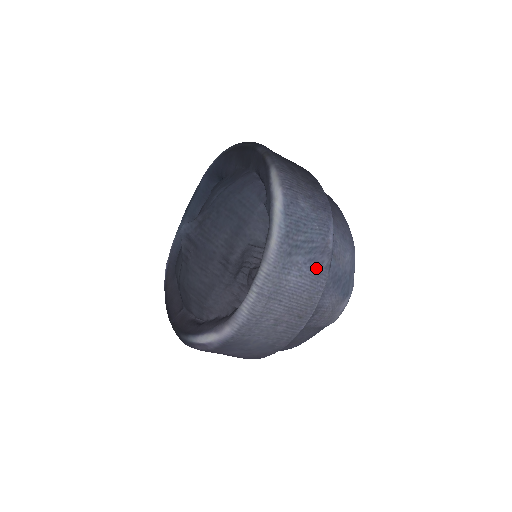
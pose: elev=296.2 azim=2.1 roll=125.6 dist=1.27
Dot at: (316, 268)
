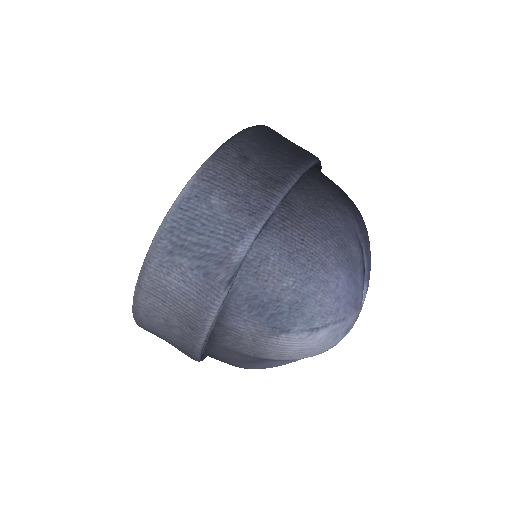
Dot at: (207, 279)
